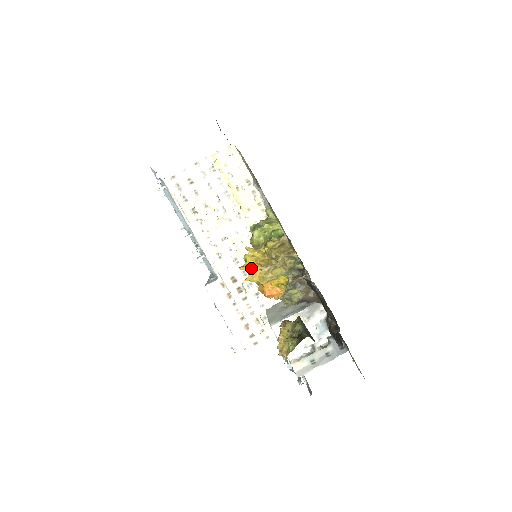
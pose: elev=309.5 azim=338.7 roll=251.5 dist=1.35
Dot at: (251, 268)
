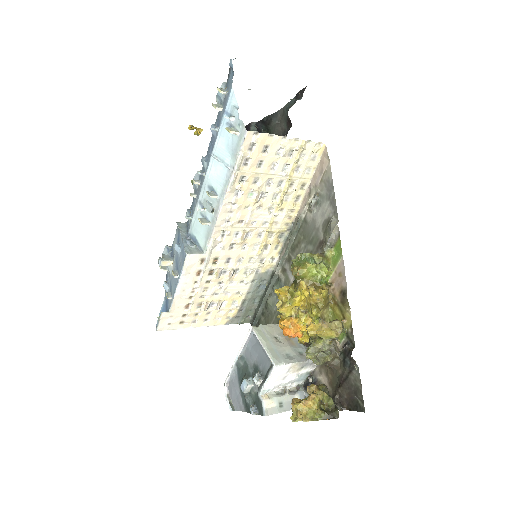
Dot at: (296, 305)
